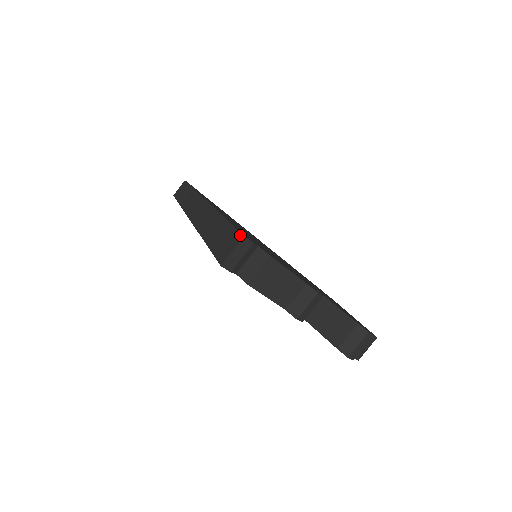
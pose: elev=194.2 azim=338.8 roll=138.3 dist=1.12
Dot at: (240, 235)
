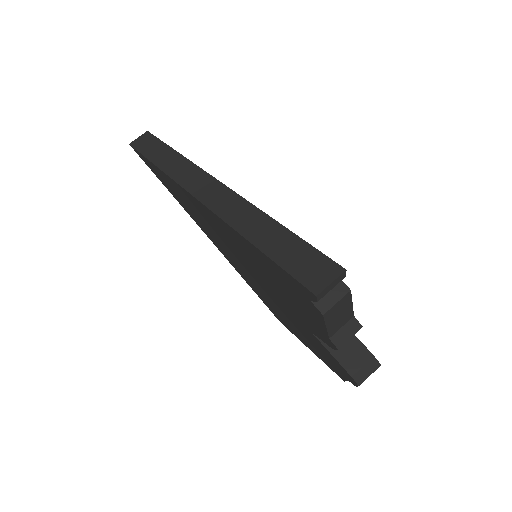
Dot at: (337, 265)
